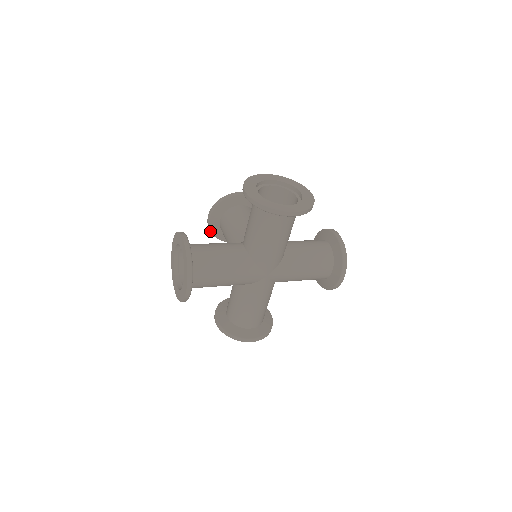
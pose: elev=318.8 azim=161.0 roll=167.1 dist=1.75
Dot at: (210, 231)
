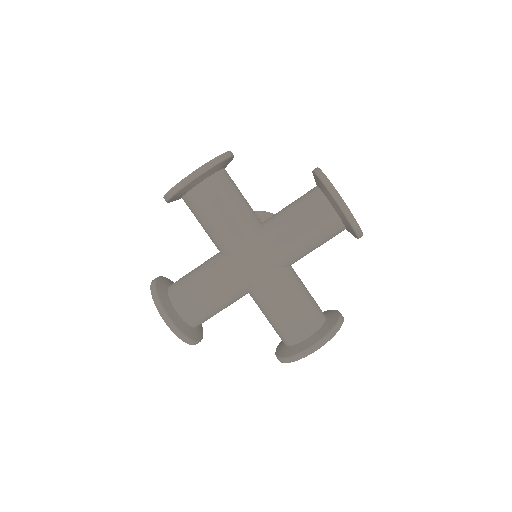
Dot at: occluded
